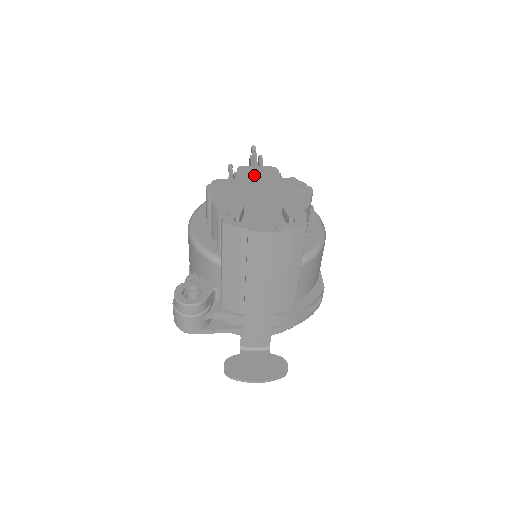
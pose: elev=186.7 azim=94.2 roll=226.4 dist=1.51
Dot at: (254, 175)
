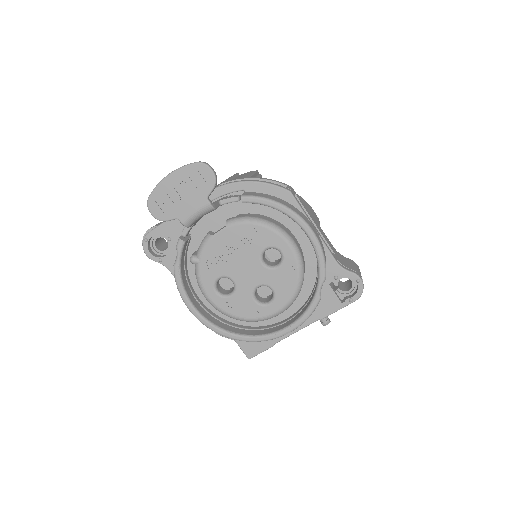
Dot at: occluded
